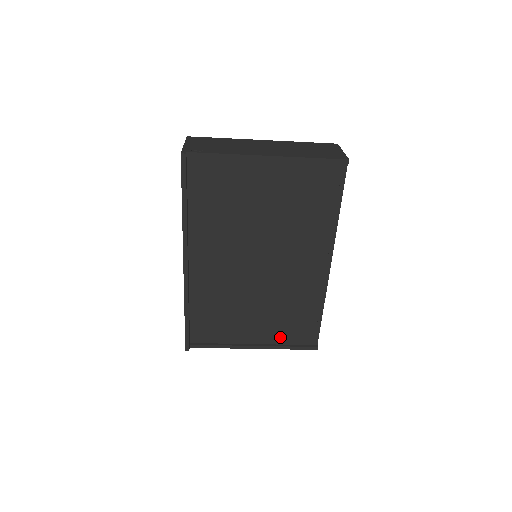
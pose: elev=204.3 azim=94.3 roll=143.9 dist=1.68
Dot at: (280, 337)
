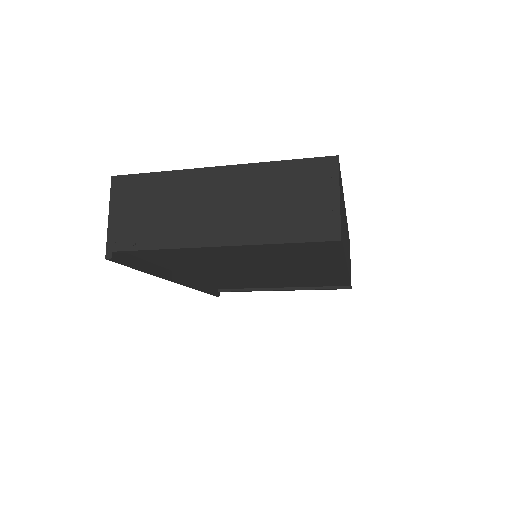
Dot at: (308, 285)
